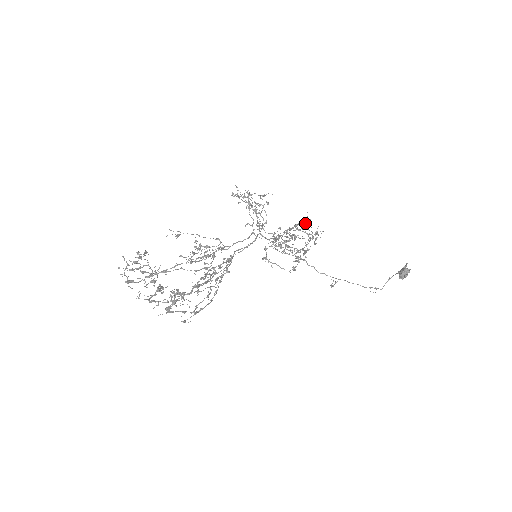
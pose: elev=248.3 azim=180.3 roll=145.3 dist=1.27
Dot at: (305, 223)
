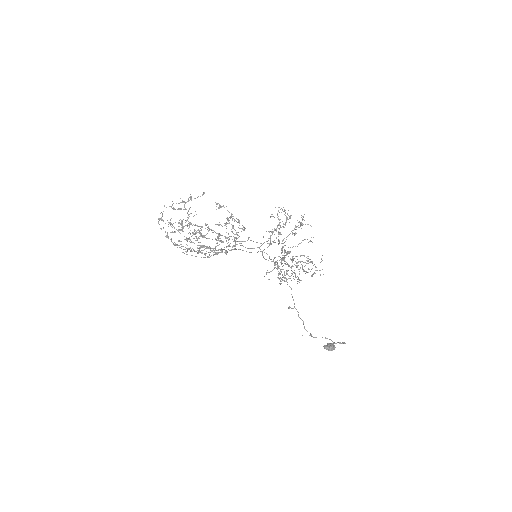
Dot at: occluded
